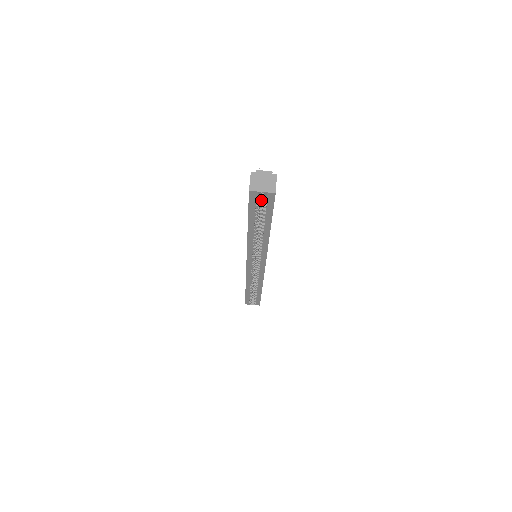
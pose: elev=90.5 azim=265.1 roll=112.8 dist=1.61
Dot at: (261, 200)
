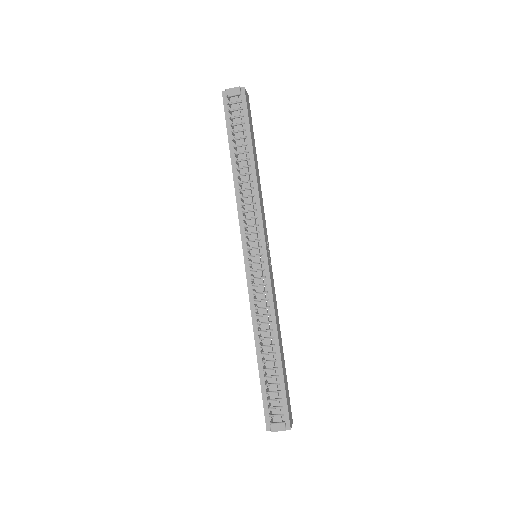
Dot at: (273, 385)
